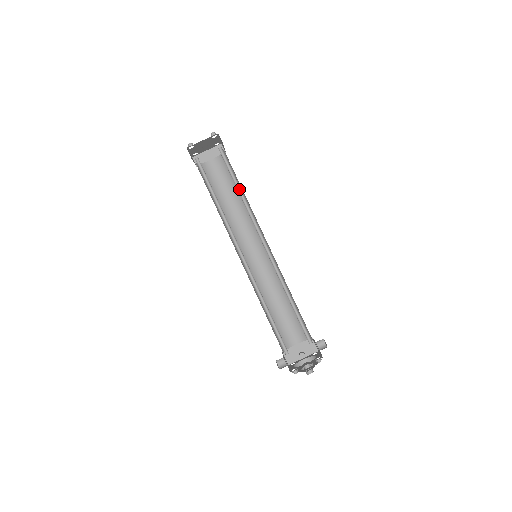
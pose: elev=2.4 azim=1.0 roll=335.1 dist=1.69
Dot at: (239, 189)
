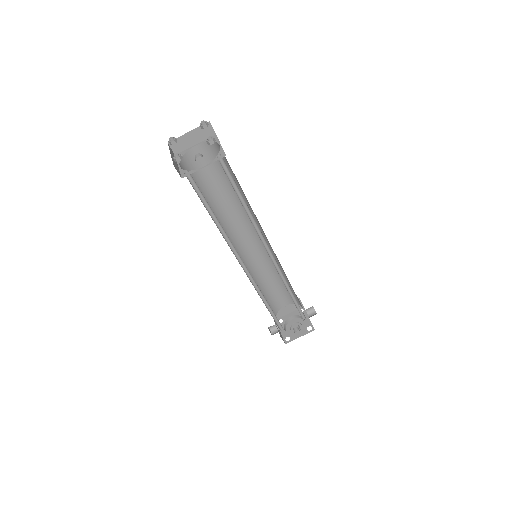
Dot at: (243, 202)
